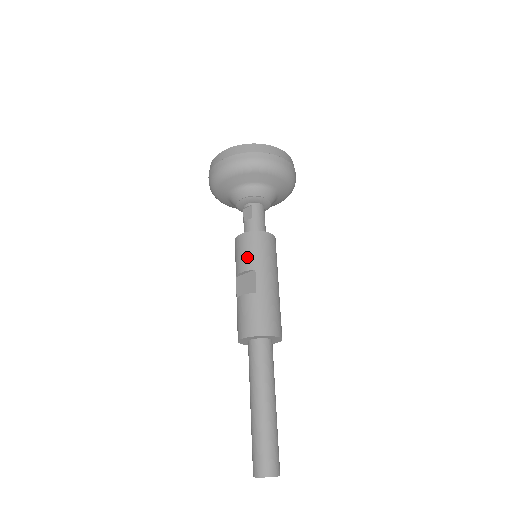
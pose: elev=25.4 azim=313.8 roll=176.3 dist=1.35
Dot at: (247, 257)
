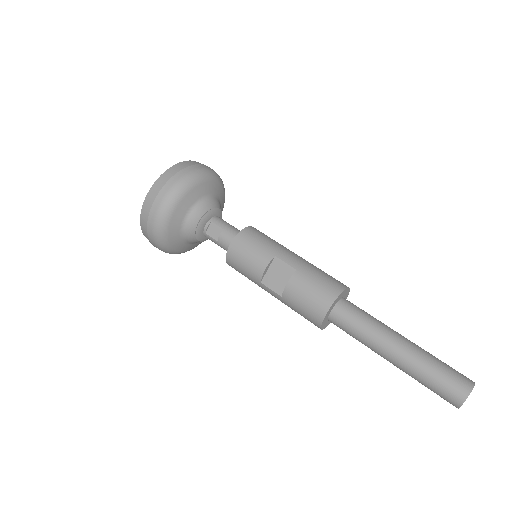
Dot at: (257, 254)
